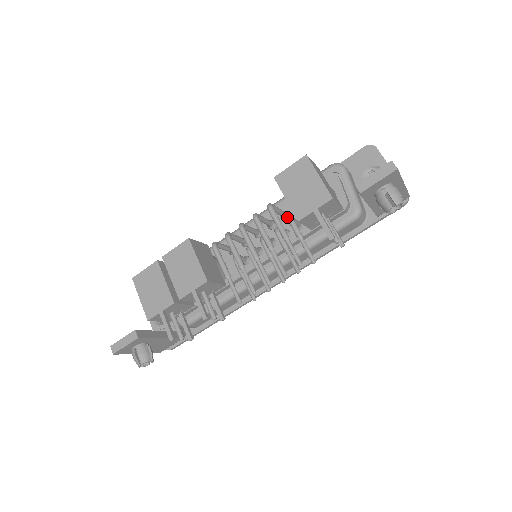
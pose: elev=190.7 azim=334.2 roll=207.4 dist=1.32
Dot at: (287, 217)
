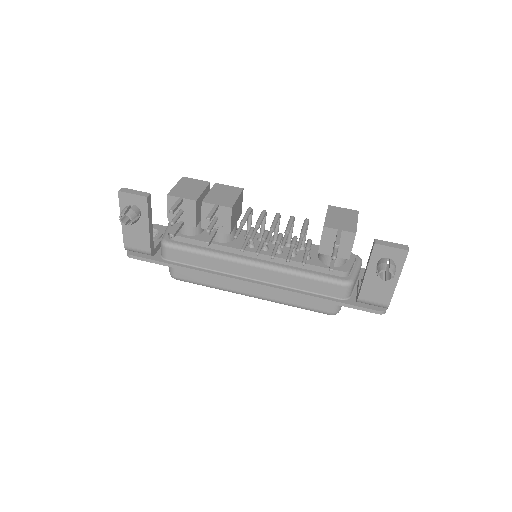
Dot at: (303, 249)
